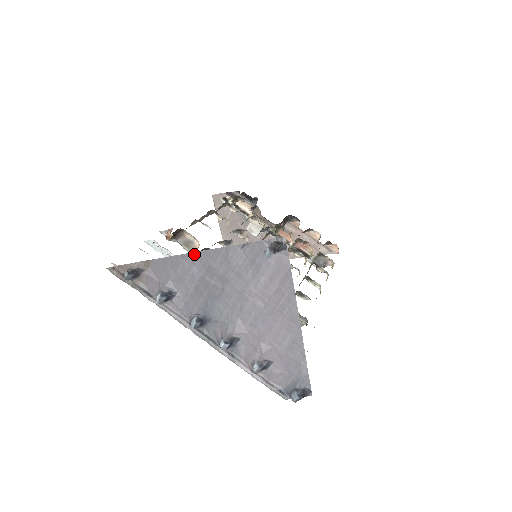
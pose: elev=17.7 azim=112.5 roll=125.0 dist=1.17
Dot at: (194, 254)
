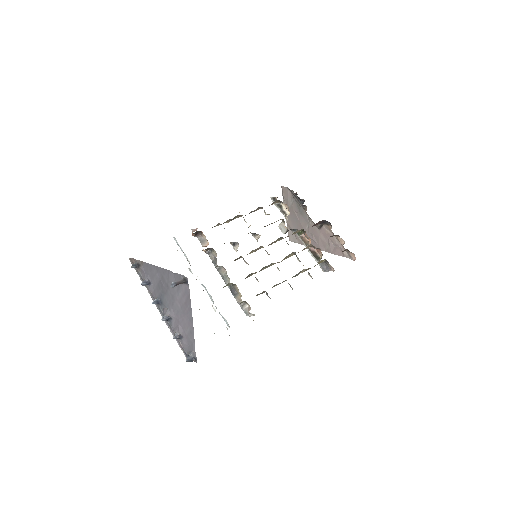
Dot at: (157, 267)
